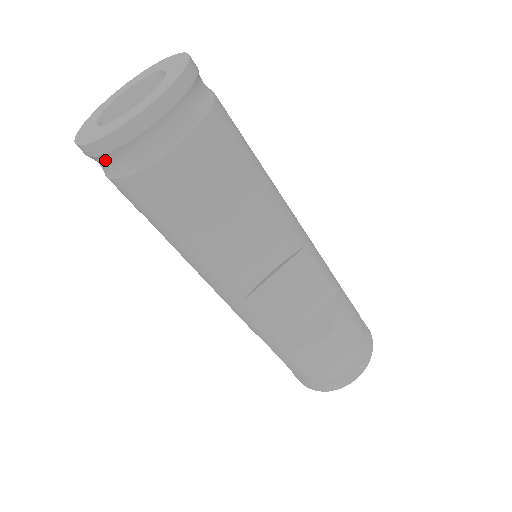
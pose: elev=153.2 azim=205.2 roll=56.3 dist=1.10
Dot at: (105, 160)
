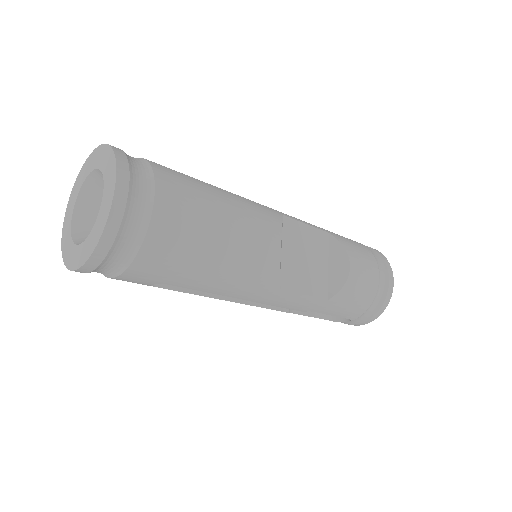
Dot at: (111, 259)
